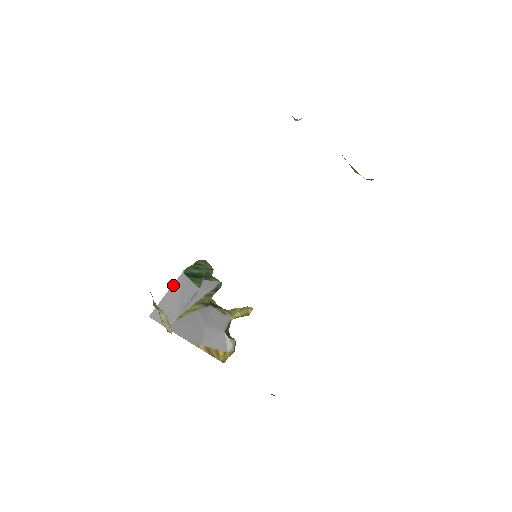
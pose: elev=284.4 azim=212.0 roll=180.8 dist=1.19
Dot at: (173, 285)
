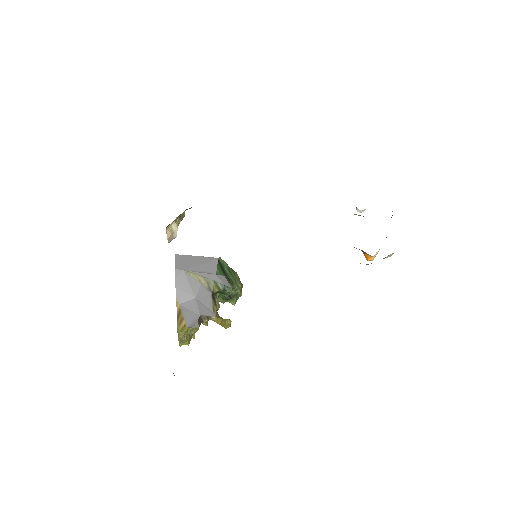
Dot at: (206, 257)
